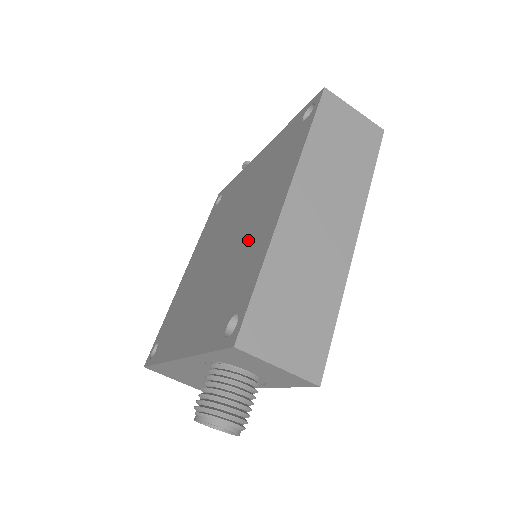
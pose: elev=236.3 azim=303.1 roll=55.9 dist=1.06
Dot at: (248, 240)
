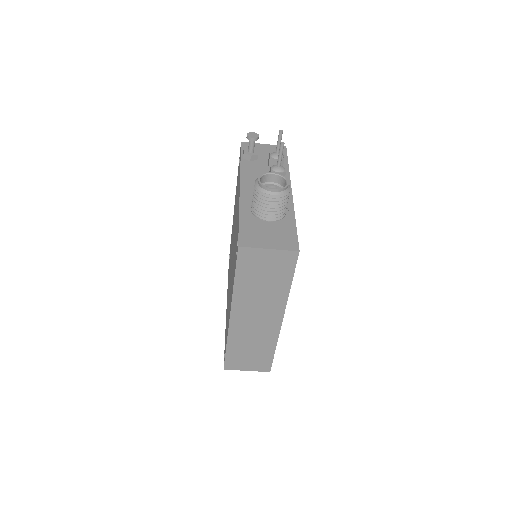
Dot at: (229, 300)
